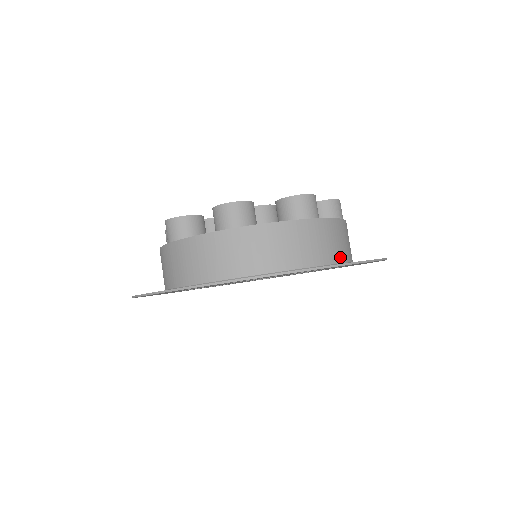
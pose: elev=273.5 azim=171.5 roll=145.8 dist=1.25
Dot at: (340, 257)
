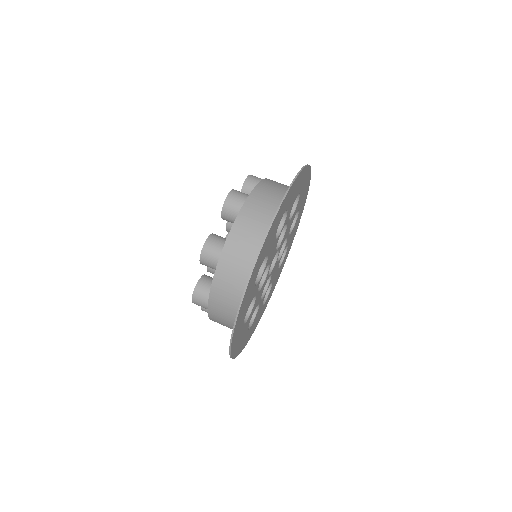
Dot at: occluded
